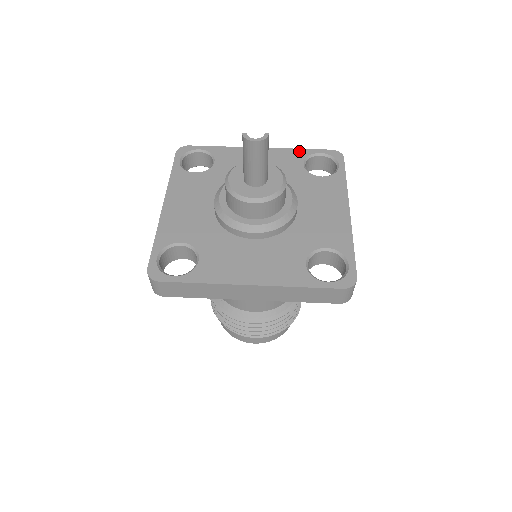
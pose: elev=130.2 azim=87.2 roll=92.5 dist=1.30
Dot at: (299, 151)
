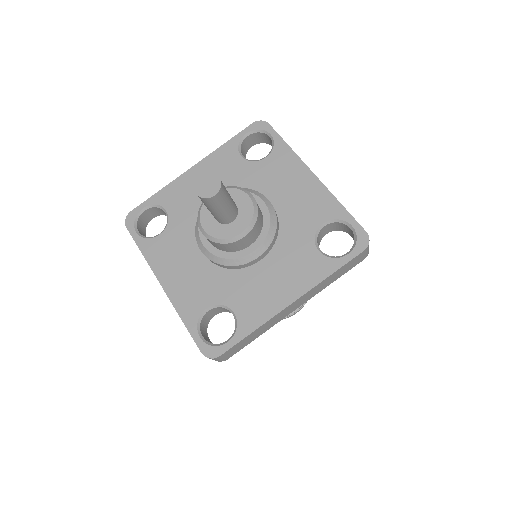
Dot at: (227, 145)
